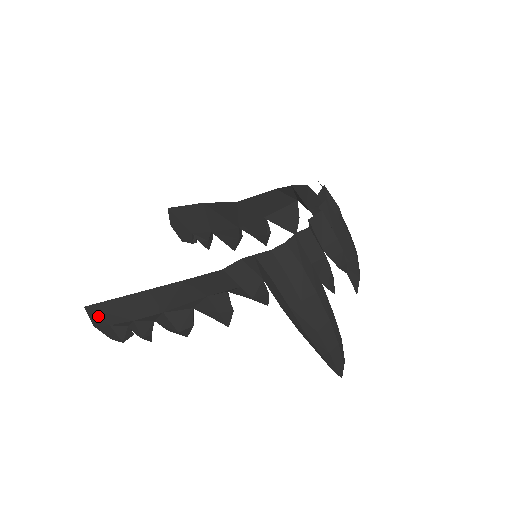
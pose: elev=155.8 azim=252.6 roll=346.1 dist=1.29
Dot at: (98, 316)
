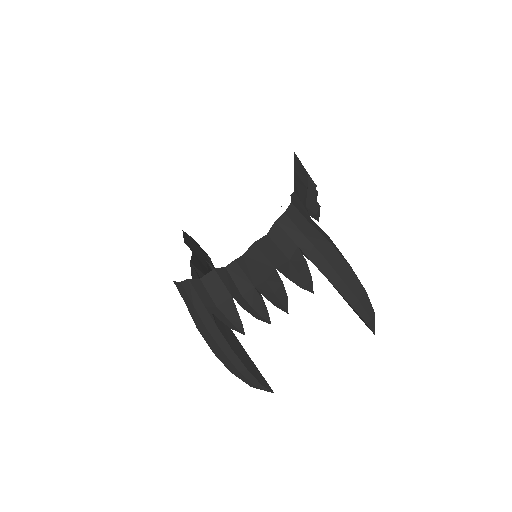
Dot at: occluded
